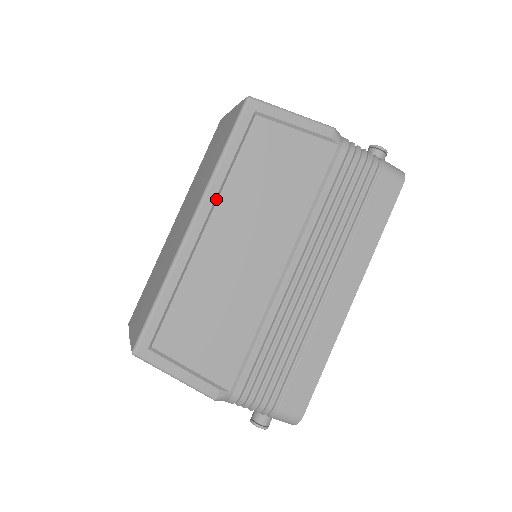
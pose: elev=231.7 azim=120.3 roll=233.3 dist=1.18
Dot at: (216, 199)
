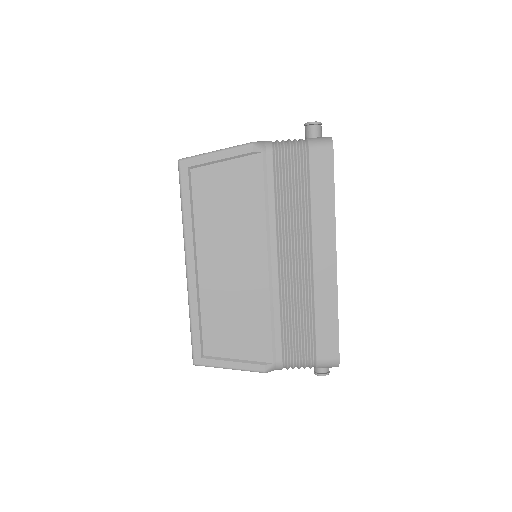
Dot at: (194, 241)
